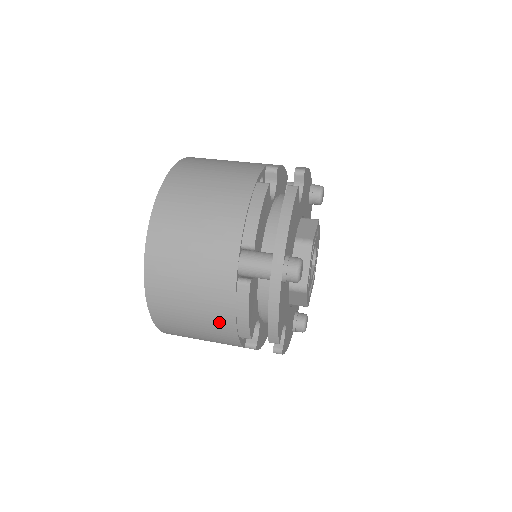
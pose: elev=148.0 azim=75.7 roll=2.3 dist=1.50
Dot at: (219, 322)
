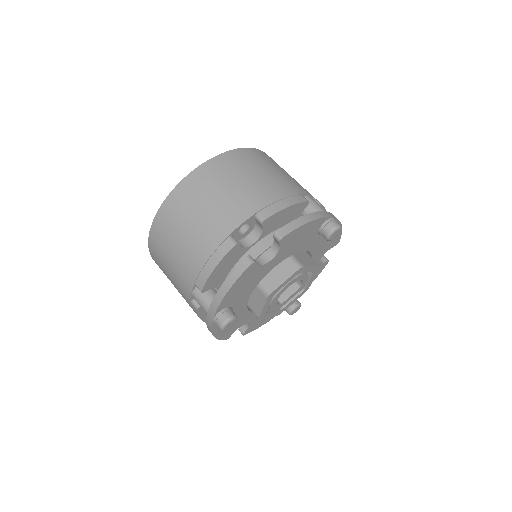
Dot at: occluded
